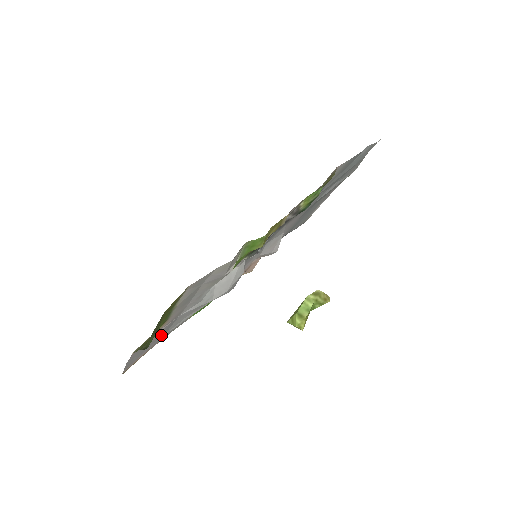
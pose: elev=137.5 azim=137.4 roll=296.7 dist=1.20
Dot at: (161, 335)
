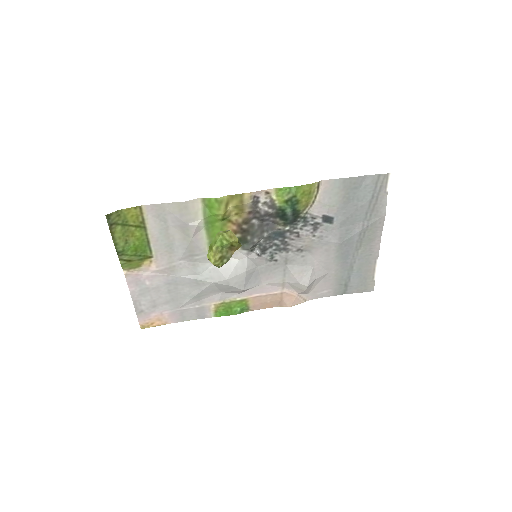
Dot at: (170, 299)
